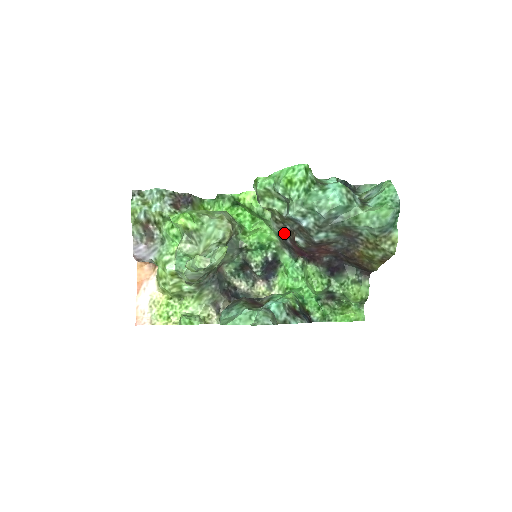
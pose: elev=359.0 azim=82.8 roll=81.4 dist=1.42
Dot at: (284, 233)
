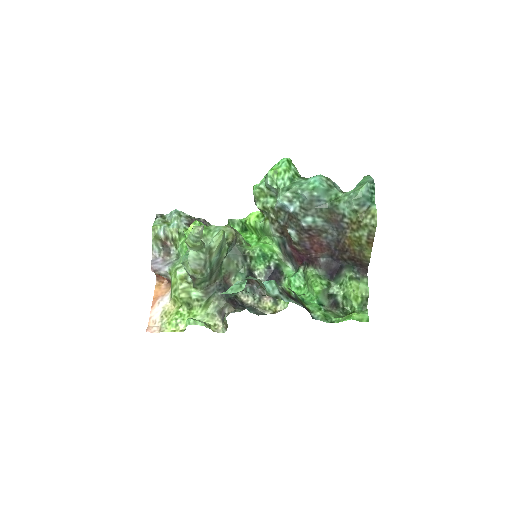
Dot at: (282, 238)
